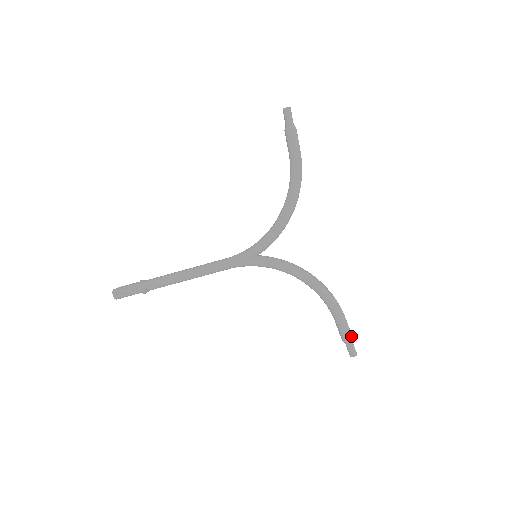
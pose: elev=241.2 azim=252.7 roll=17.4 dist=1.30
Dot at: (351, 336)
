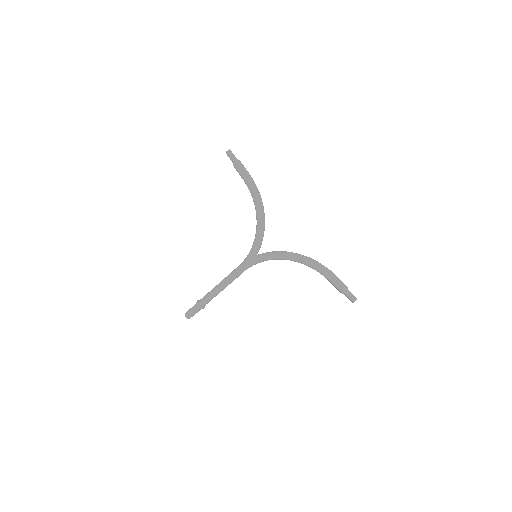
Dot at: (345, 287)
